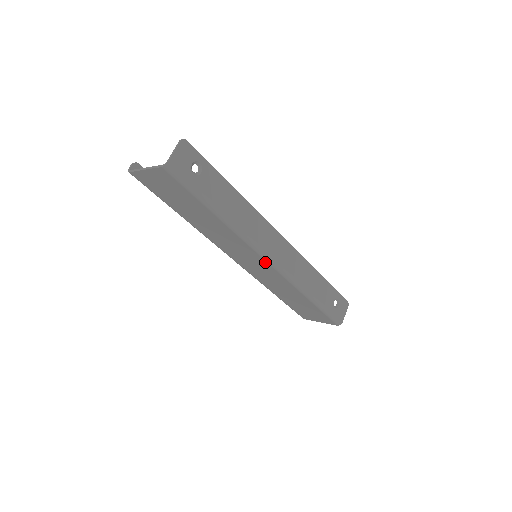
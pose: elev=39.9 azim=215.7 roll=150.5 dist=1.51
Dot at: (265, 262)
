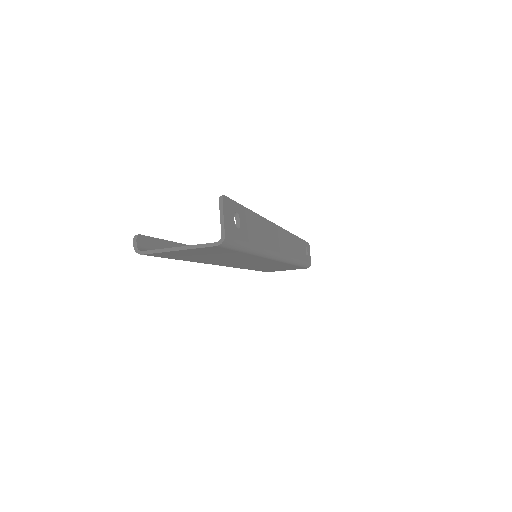
Dot at: (274, 261)
